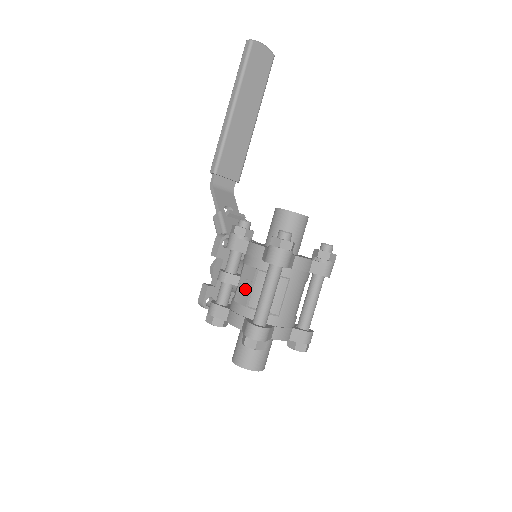
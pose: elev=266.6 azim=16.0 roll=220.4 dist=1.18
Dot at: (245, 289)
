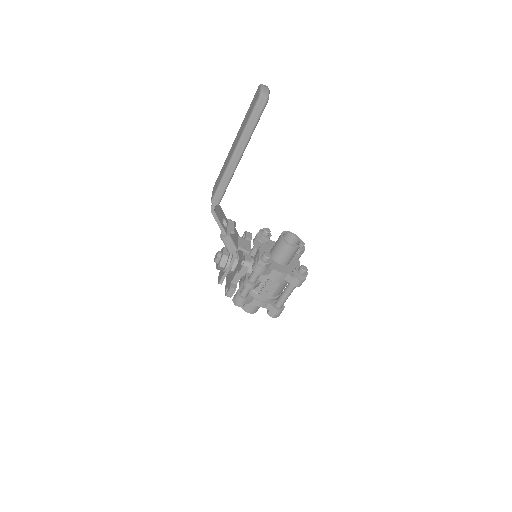
Dot at: (270, 292)
